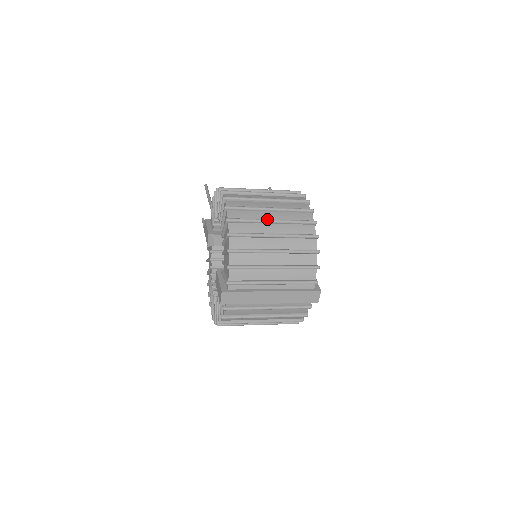
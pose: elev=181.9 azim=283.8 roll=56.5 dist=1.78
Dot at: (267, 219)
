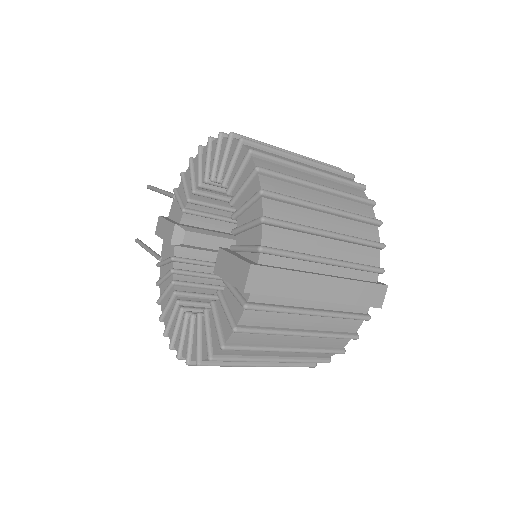
Dot at: occluded
